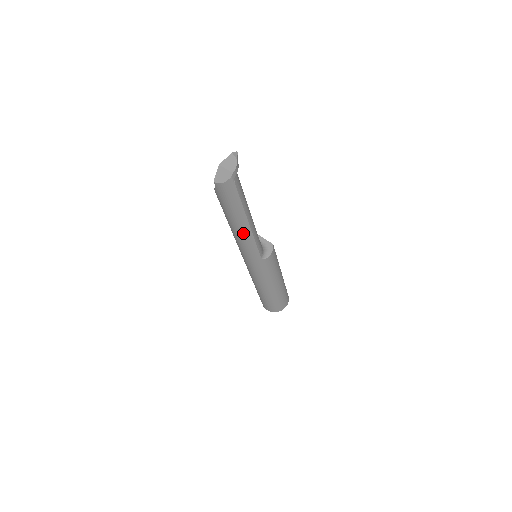
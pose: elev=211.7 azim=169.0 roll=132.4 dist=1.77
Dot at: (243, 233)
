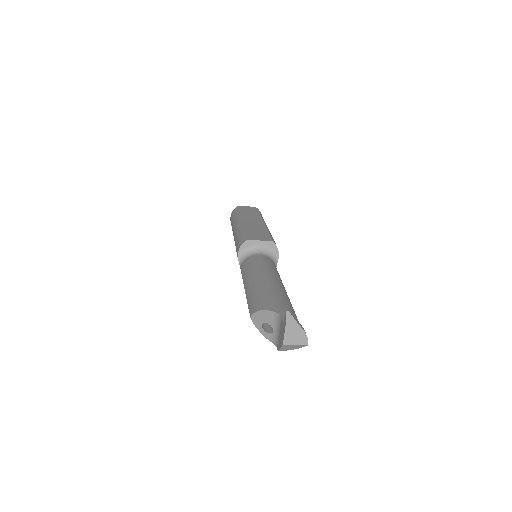
Dot at: occluded
